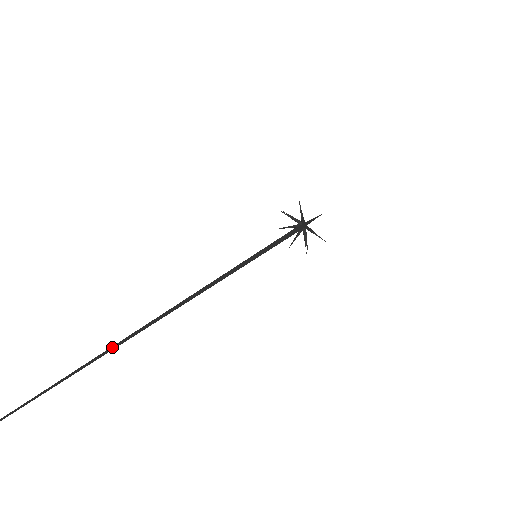
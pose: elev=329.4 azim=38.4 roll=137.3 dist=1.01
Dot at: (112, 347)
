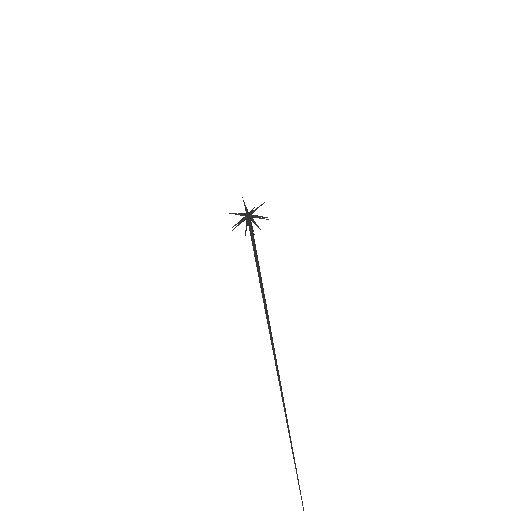
Dot at: occluded
